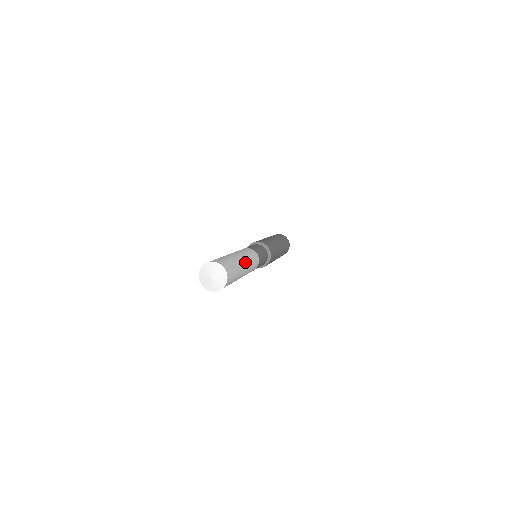
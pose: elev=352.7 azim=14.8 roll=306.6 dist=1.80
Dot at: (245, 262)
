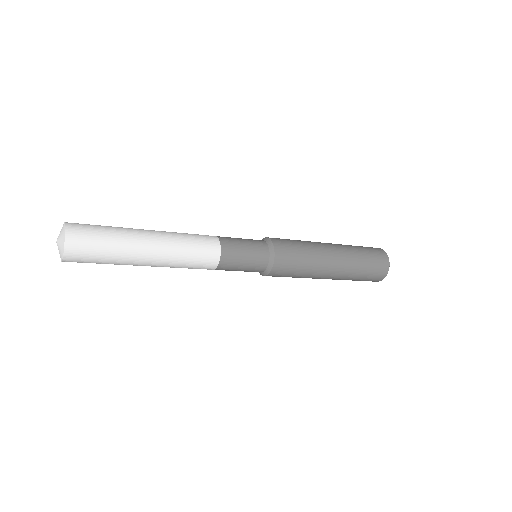
Dot at: (154, 233)
